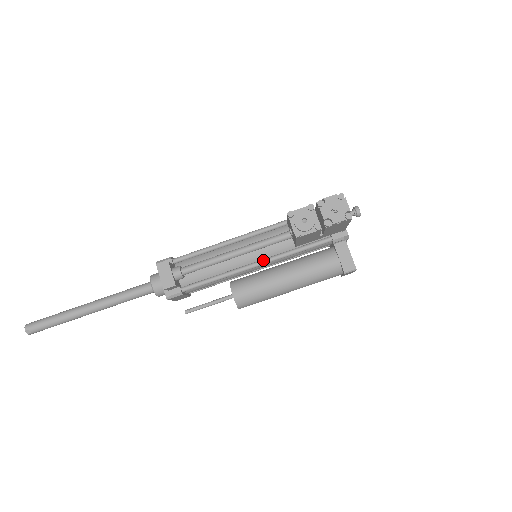
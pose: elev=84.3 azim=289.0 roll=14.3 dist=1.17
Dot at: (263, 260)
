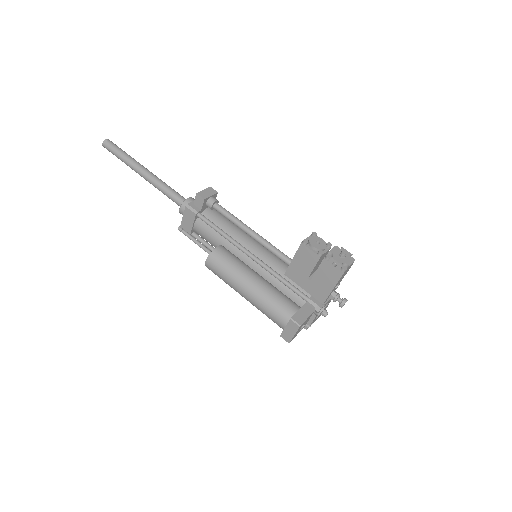
Dot at: (258, 257)
